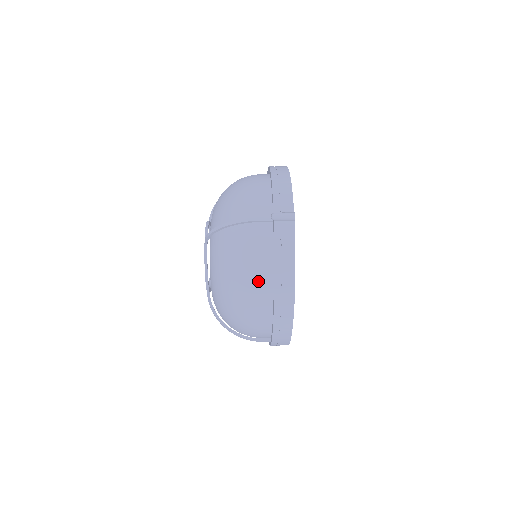
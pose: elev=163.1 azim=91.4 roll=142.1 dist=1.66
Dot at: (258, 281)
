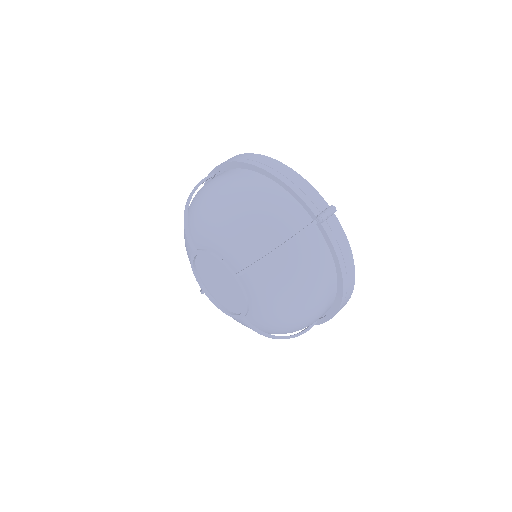
Dot at: (325, 285)
